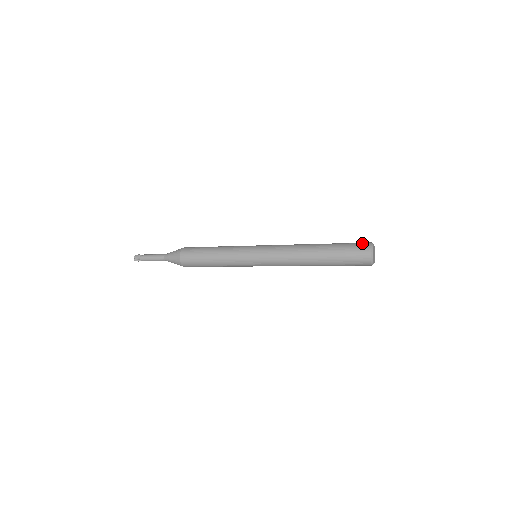
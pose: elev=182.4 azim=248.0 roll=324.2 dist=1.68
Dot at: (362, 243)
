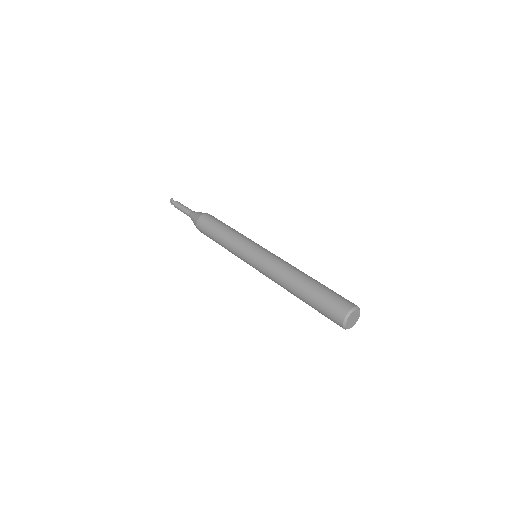
Dot at: (338, 310)
